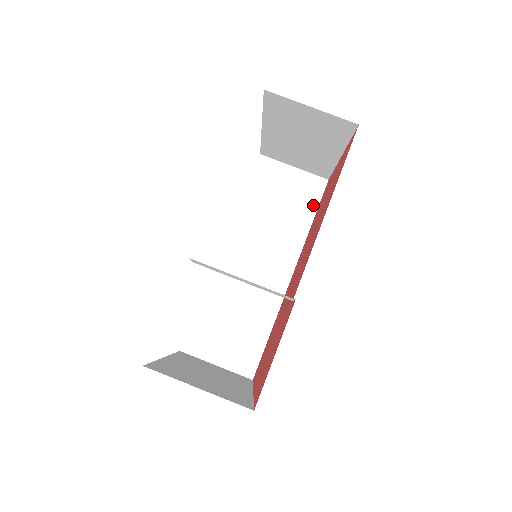
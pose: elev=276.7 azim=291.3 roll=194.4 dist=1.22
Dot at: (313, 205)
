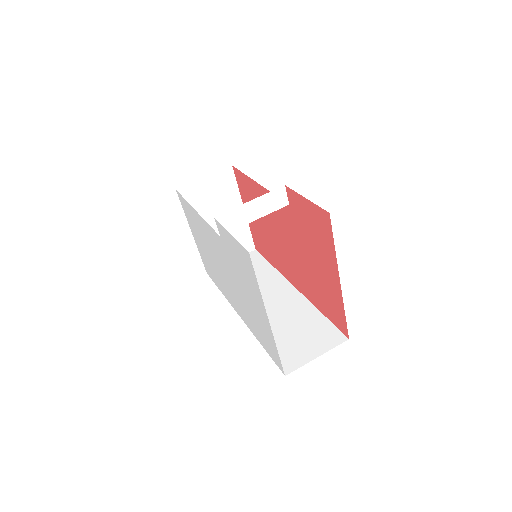
Dot at: (262, 261)
